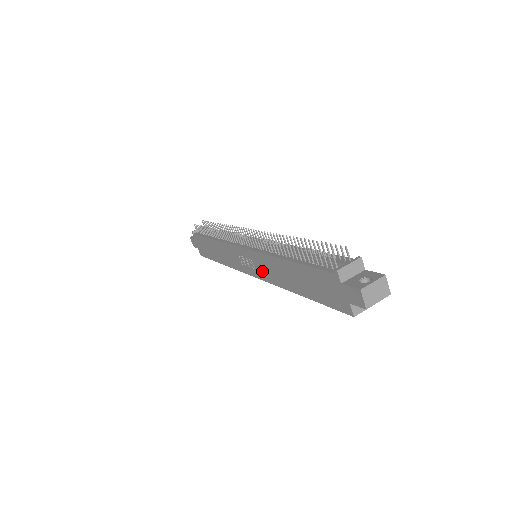
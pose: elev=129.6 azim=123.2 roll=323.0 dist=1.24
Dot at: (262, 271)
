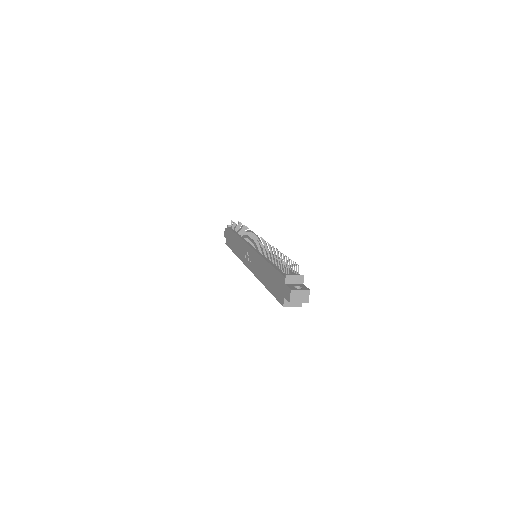
Dot at: (253, 265)
